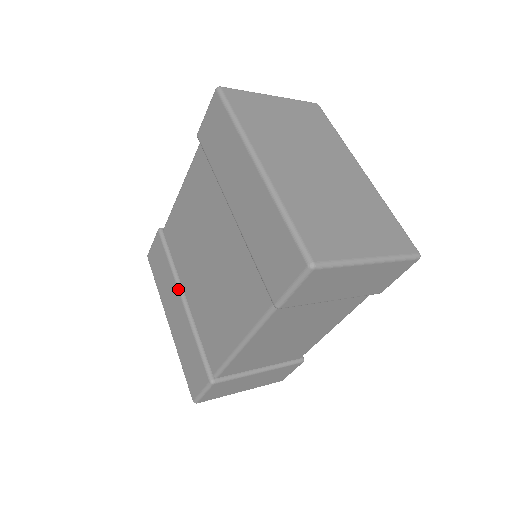
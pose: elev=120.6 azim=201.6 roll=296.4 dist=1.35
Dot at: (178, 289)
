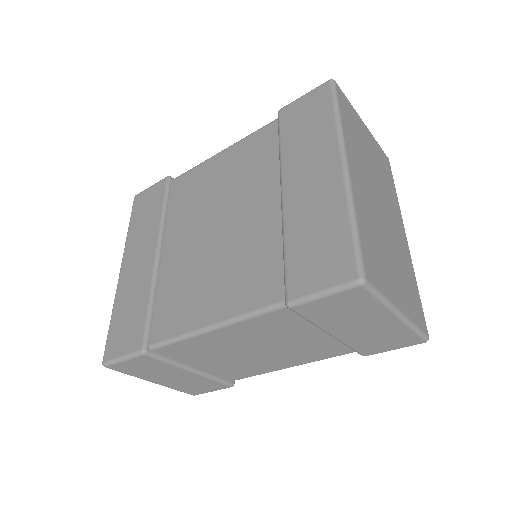
Dot at: (158, 241)
